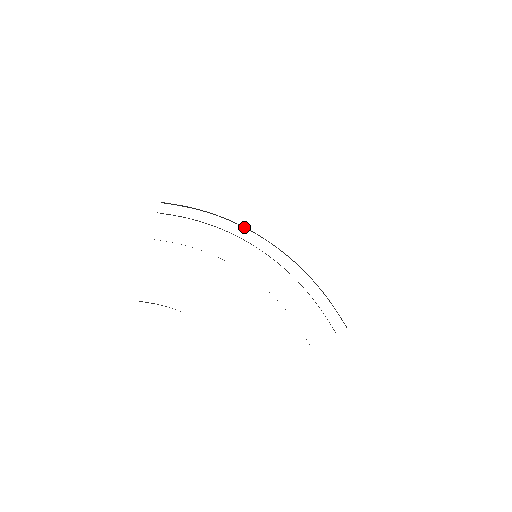
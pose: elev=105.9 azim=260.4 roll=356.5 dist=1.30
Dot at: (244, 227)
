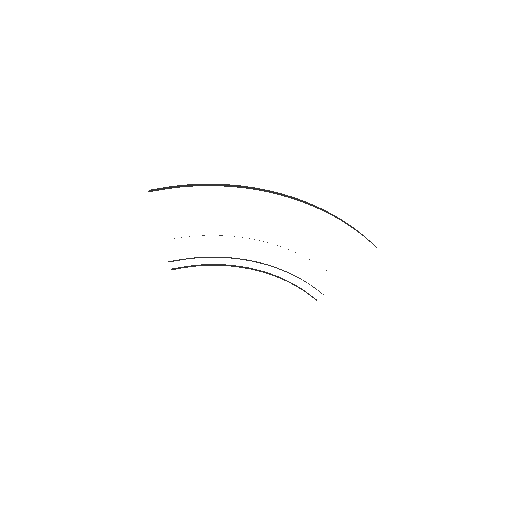
Dot at: occluded
